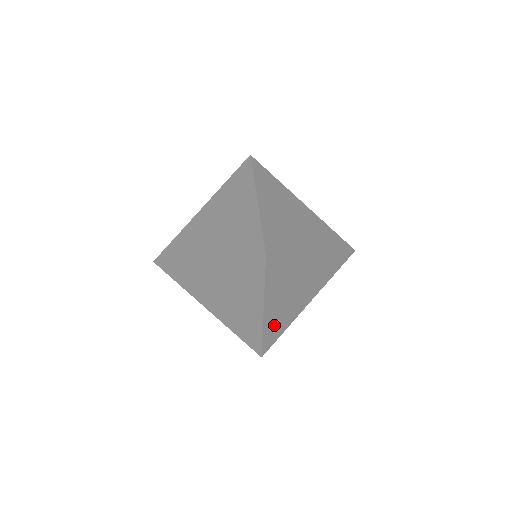
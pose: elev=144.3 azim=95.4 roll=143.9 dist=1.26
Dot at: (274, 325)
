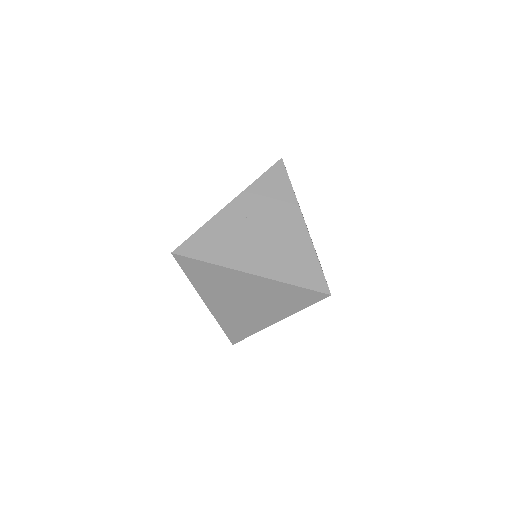
Dot at: occluded
